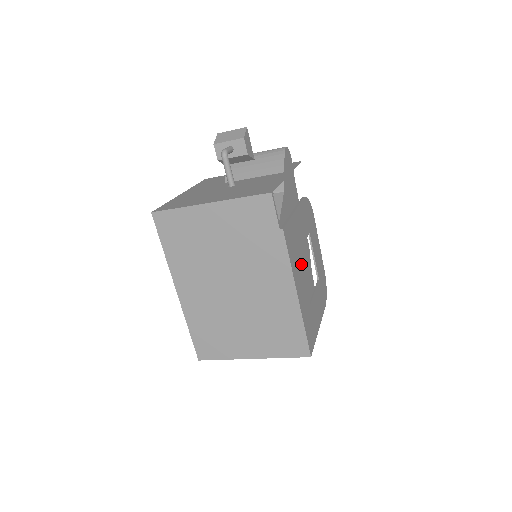
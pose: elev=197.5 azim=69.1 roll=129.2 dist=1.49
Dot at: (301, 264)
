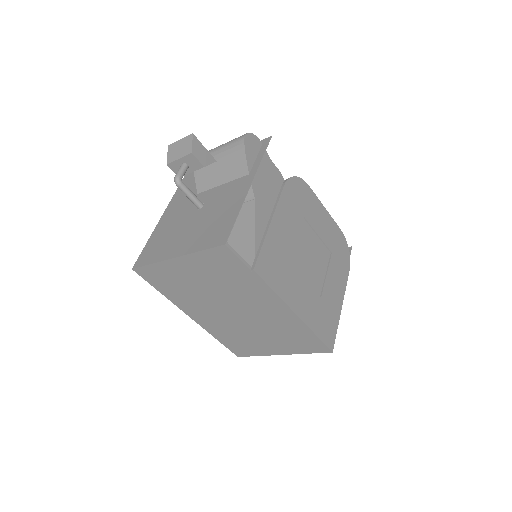
Dot at: (295, 272)
